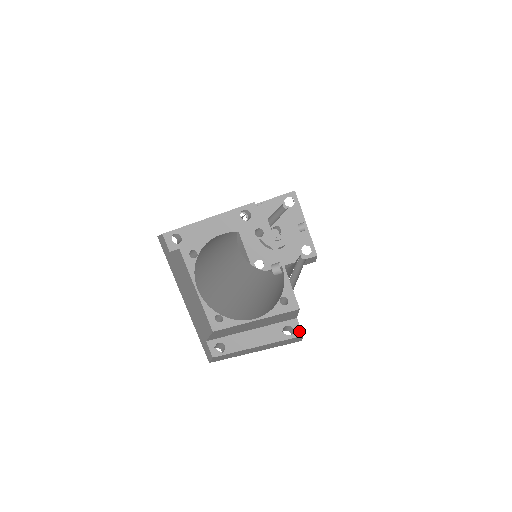
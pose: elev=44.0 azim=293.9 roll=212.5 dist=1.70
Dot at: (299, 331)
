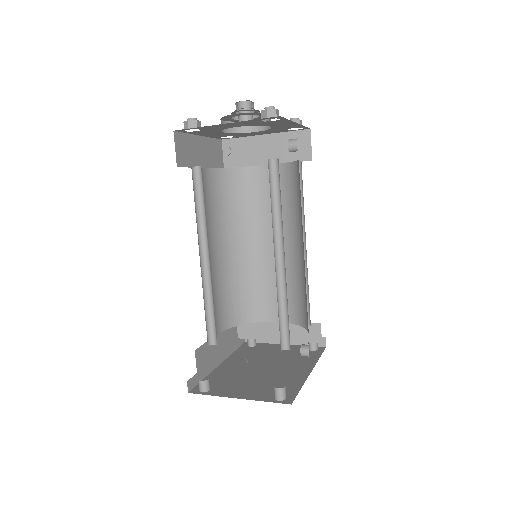
Dot at: (322, 339)
